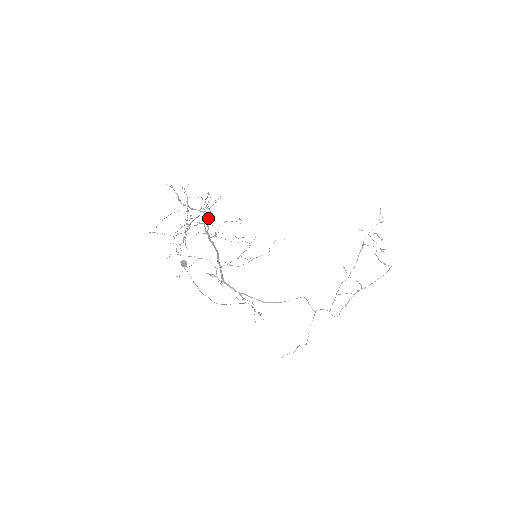
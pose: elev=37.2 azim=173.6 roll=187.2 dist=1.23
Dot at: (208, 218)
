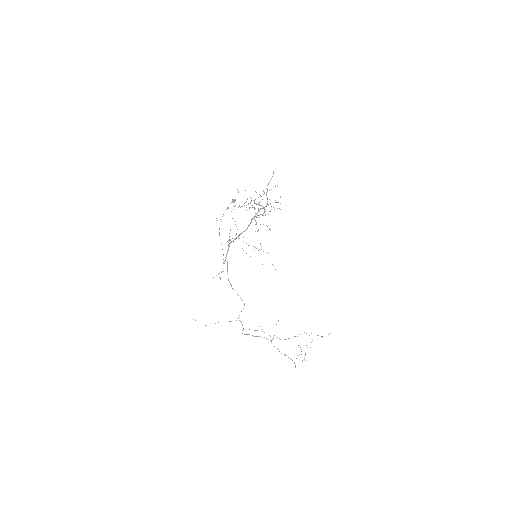
Dot at: occluded
